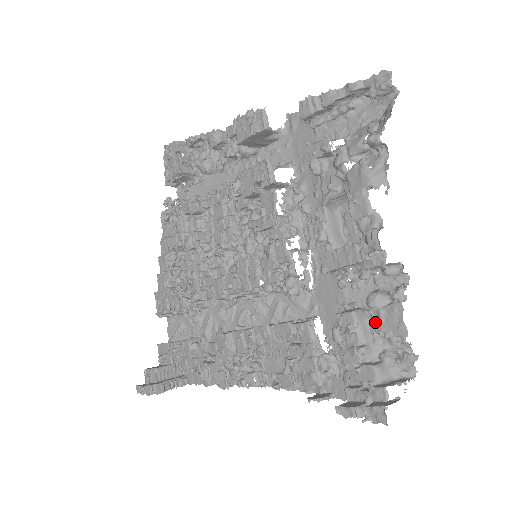
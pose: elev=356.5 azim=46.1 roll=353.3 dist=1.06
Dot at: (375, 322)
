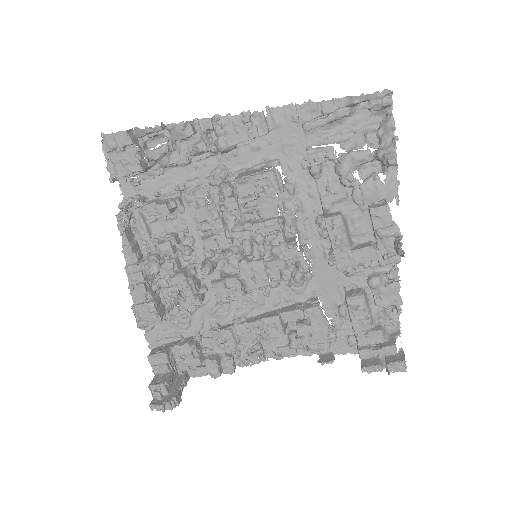
Dot at: (376, 298)
